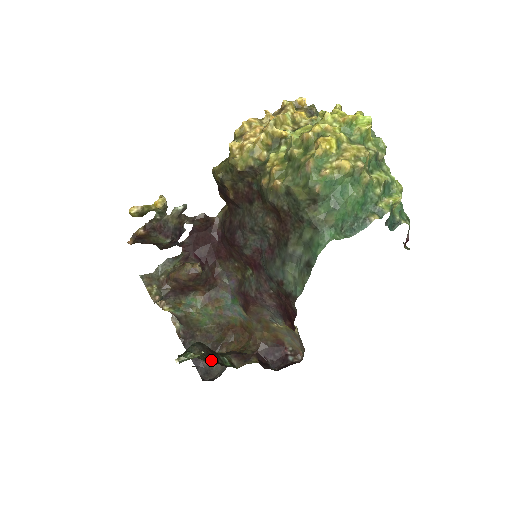
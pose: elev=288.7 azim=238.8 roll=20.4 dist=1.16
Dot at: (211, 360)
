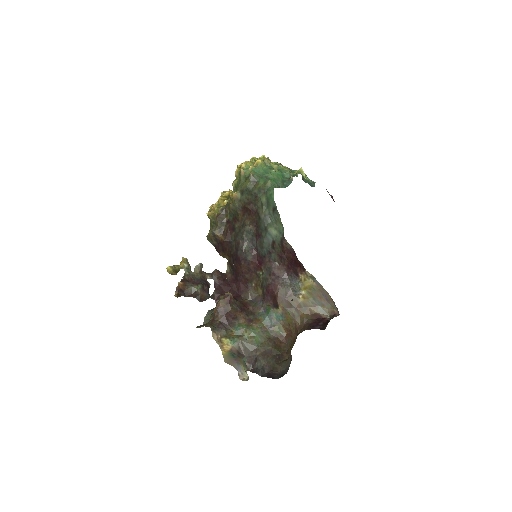
Dot at: occluded
